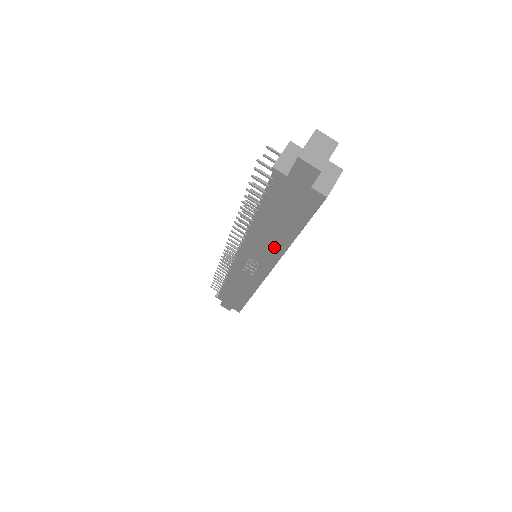
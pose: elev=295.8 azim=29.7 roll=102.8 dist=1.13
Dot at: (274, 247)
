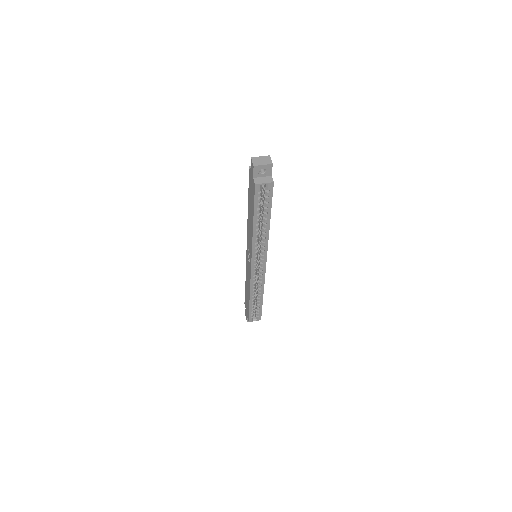
Dot at: (251, 234)
